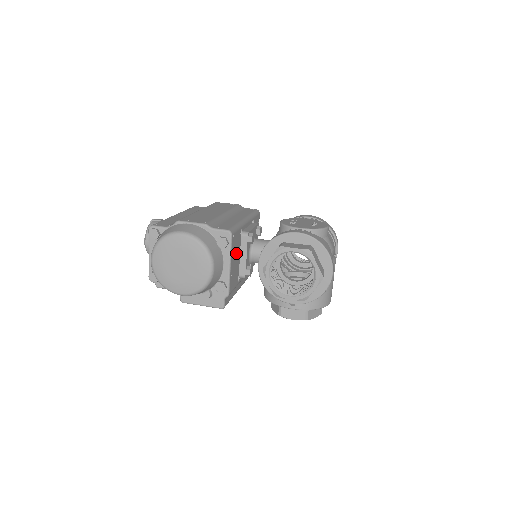
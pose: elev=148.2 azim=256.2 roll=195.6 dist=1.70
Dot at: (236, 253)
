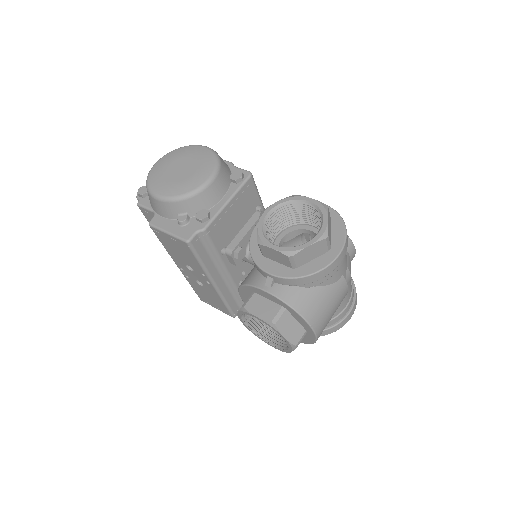
Dot at: (241, 212)
